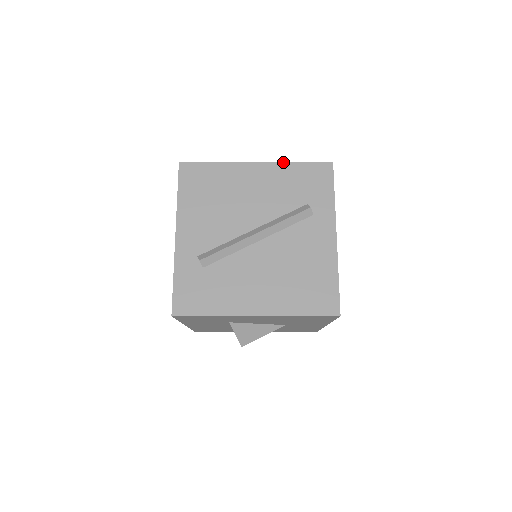
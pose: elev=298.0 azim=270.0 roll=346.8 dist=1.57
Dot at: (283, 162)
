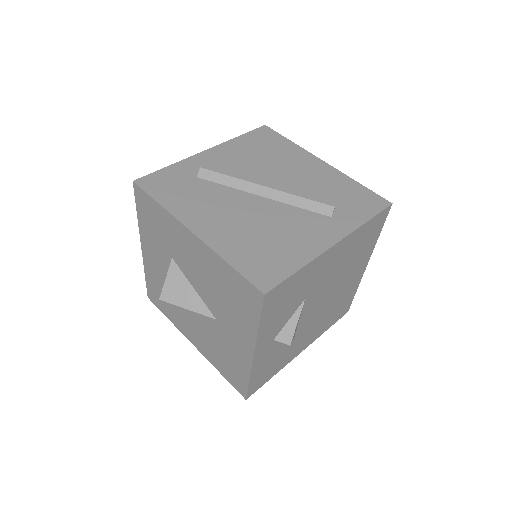
Dot at: (346, 175)
